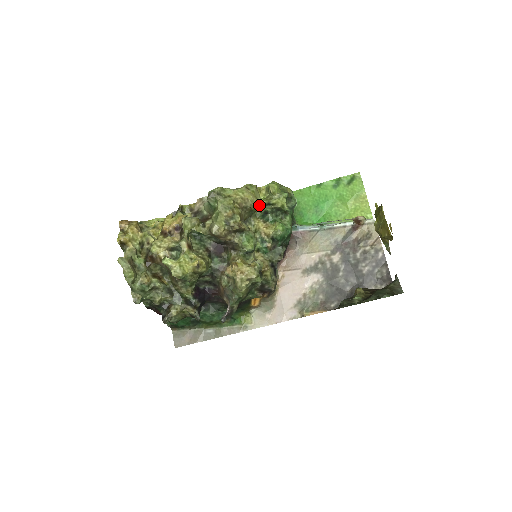
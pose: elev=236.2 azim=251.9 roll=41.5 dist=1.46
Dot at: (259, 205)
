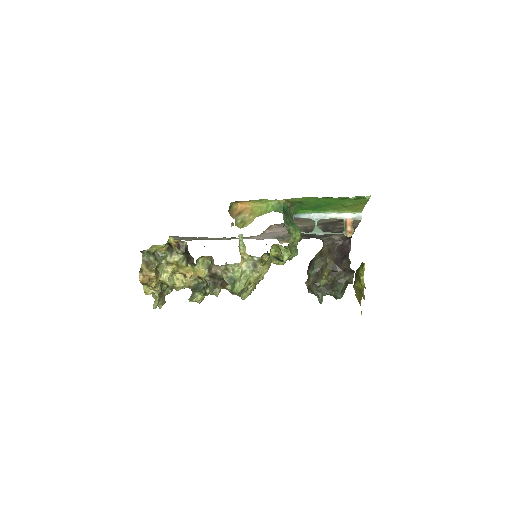
Dot at: occluded
